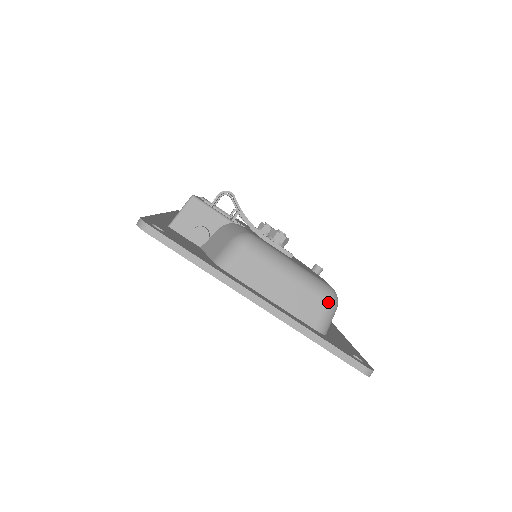
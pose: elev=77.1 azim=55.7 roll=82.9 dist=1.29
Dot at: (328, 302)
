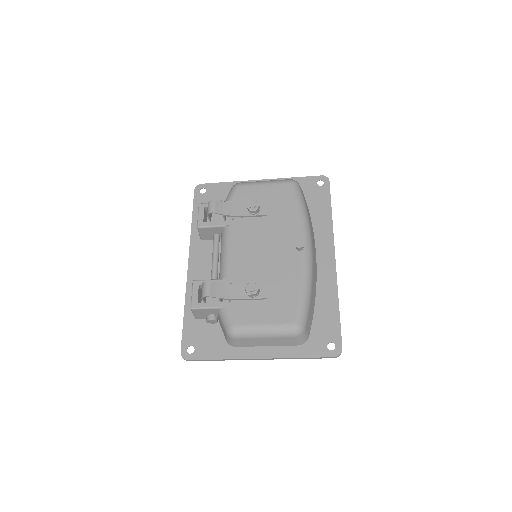
Dot at: (296, 337)
